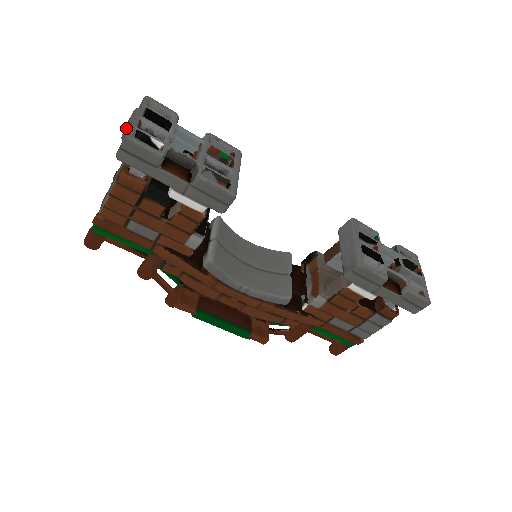
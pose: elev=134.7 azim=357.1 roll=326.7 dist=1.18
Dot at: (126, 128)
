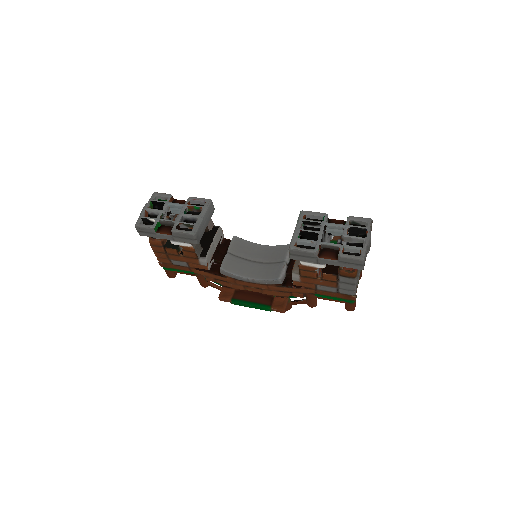
Dot at: occluded
